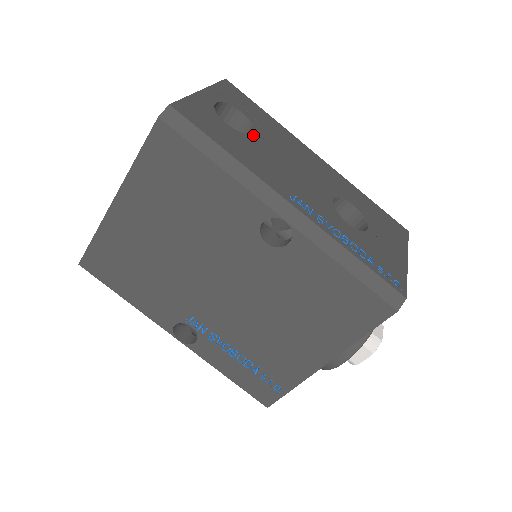
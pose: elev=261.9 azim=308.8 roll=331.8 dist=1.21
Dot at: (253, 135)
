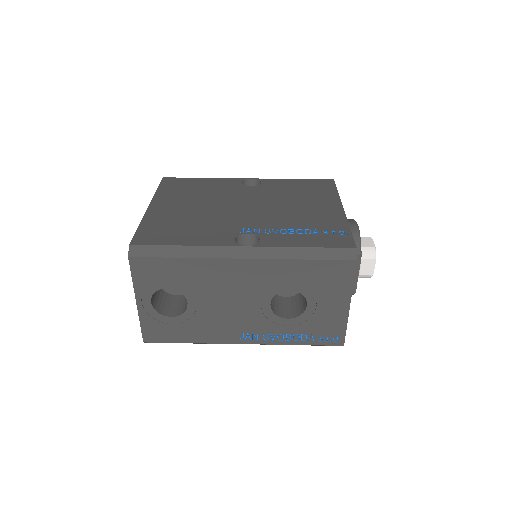
Dot at: occluded
